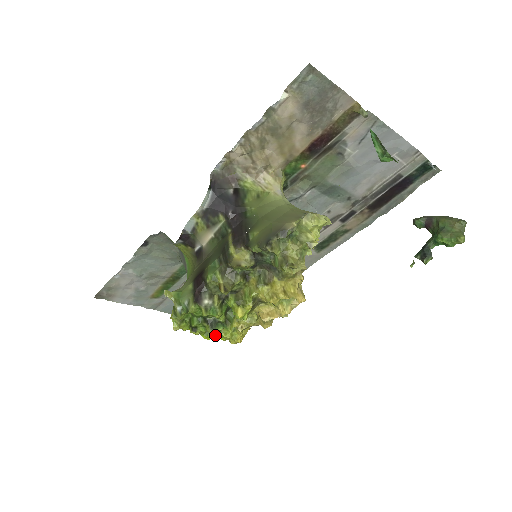
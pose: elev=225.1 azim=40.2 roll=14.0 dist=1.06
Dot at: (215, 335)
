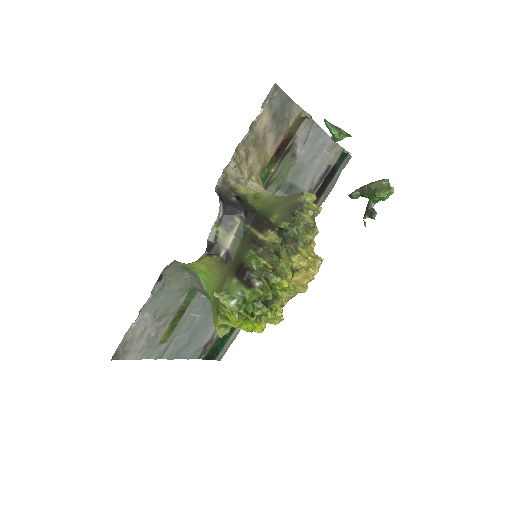
Dot at: (263, 320)
